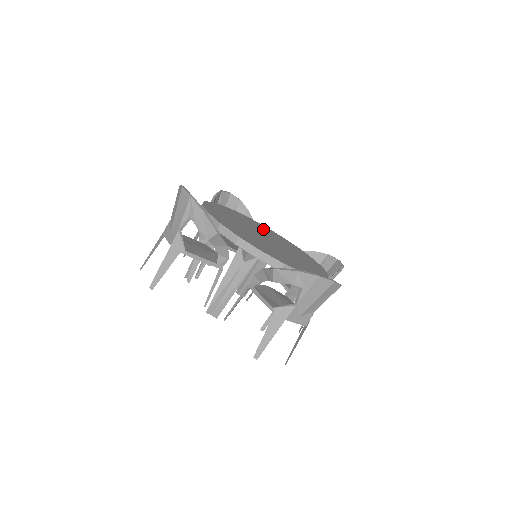
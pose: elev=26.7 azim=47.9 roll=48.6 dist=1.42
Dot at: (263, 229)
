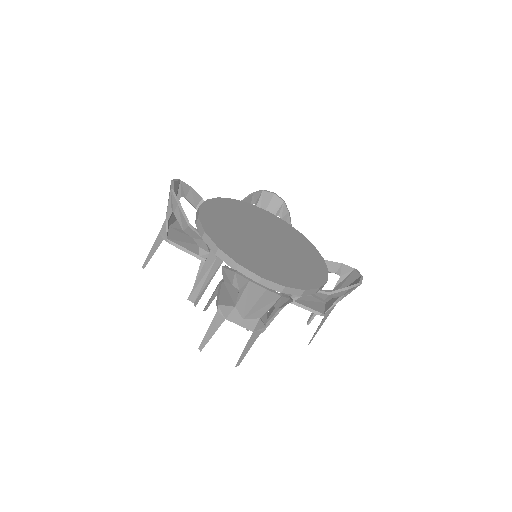
Dot at: (284, 232)
